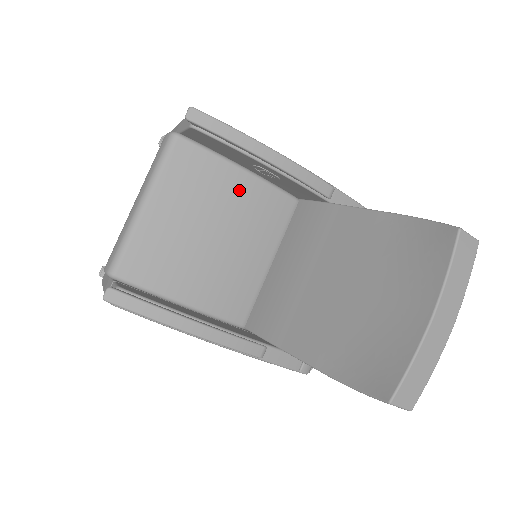
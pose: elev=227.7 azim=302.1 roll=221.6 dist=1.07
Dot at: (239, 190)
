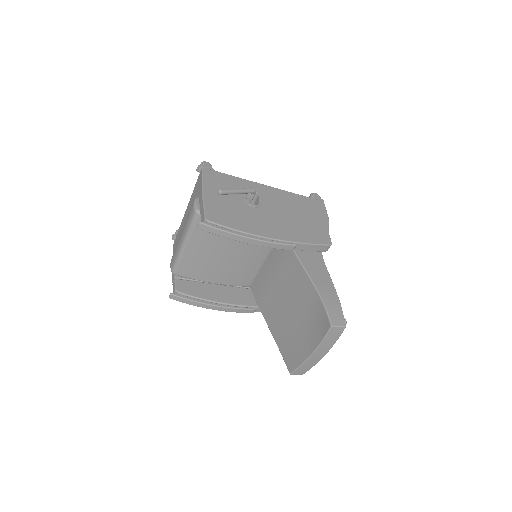
Dot at: occluded
